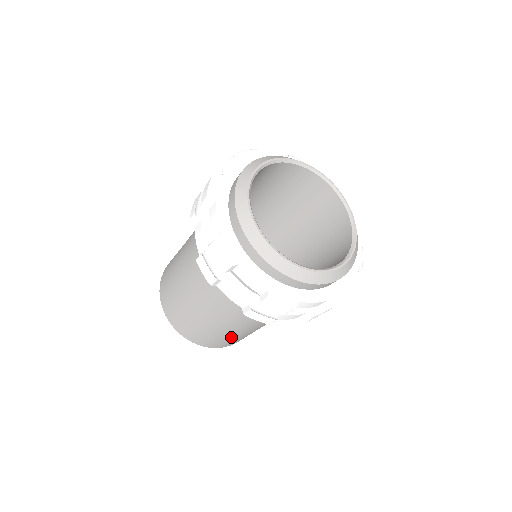
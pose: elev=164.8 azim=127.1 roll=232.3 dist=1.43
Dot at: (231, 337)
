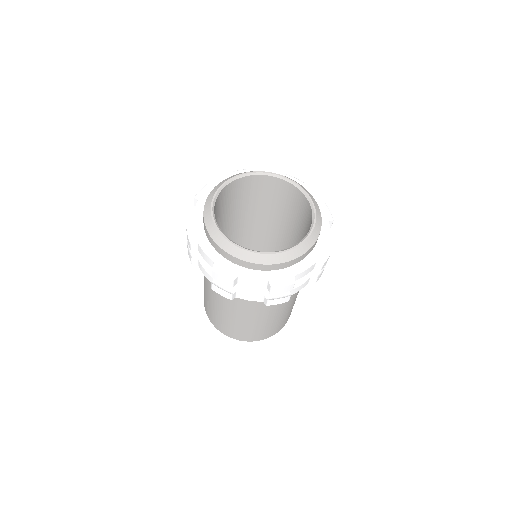
Dot at: (240, 326)
